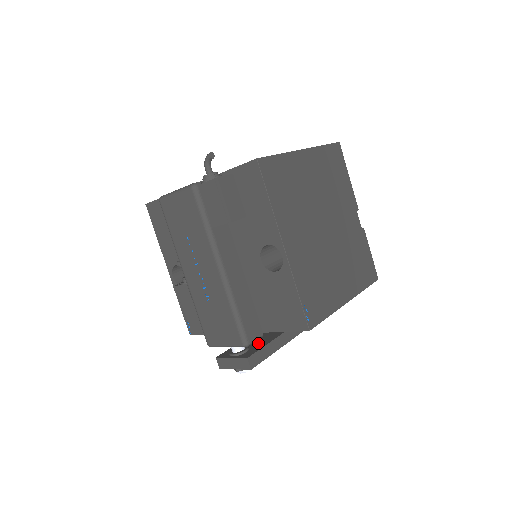
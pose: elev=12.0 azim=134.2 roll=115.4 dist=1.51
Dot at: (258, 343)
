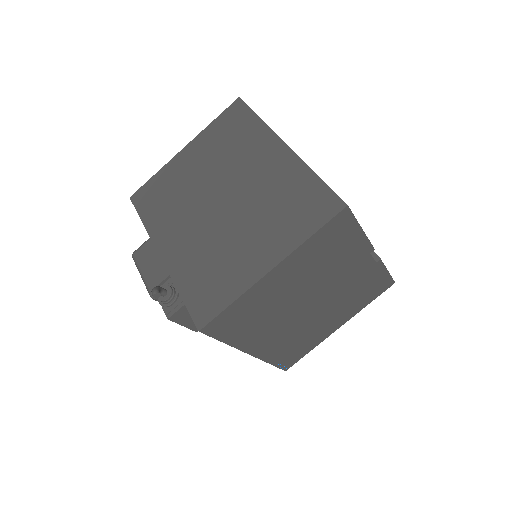
Dot at: occluded
